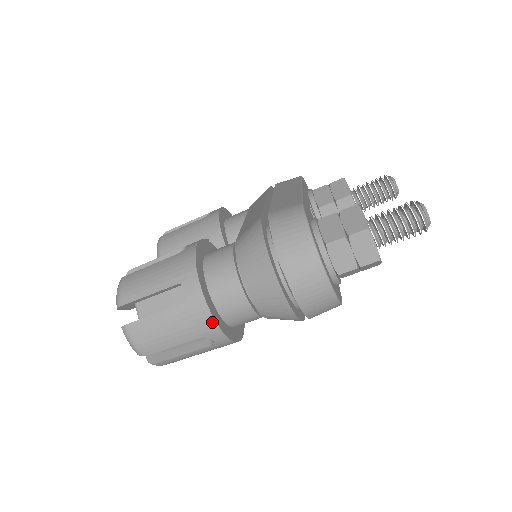
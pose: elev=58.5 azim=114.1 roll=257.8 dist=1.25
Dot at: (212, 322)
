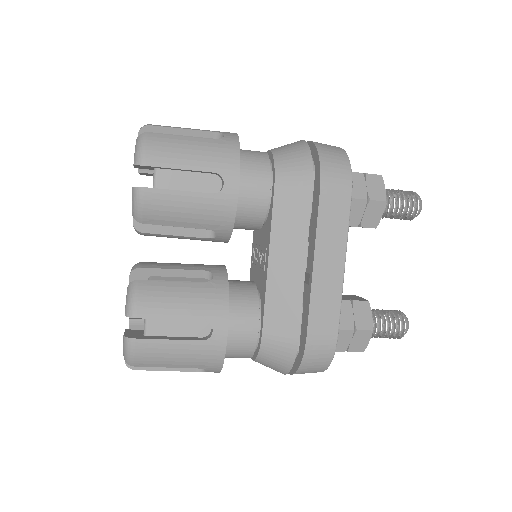
Dot at: occluded
